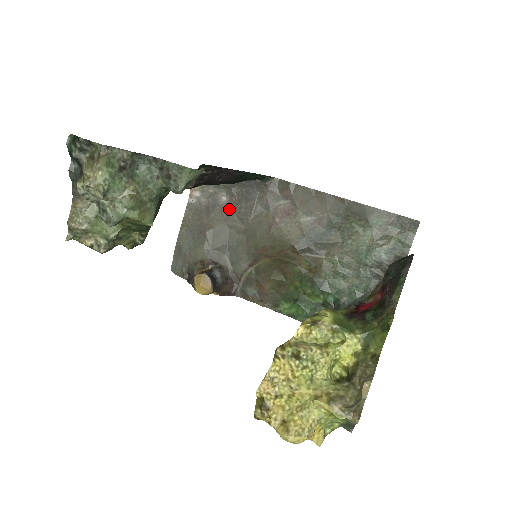
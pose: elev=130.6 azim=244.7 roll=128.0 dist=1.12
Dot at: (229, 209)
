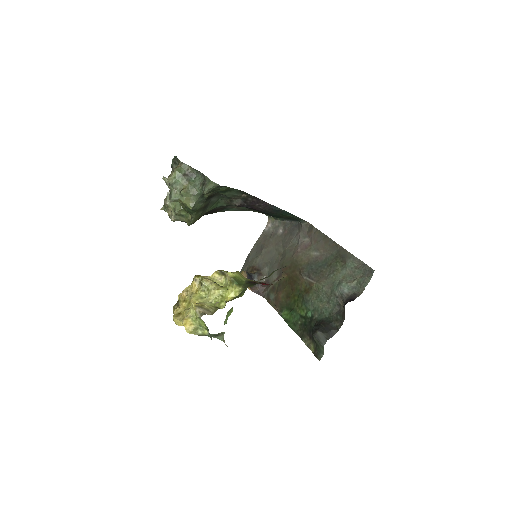
Dot at: (280, 238)
